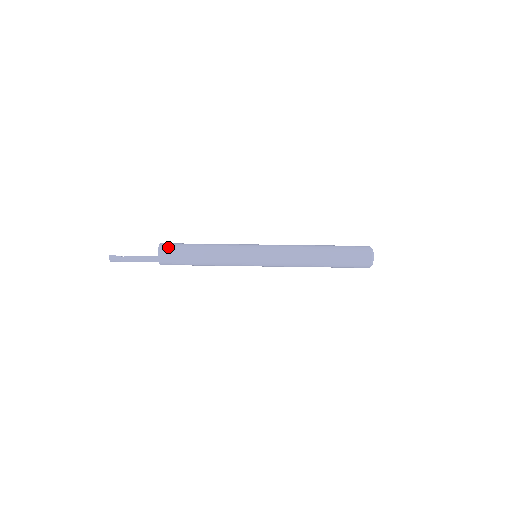
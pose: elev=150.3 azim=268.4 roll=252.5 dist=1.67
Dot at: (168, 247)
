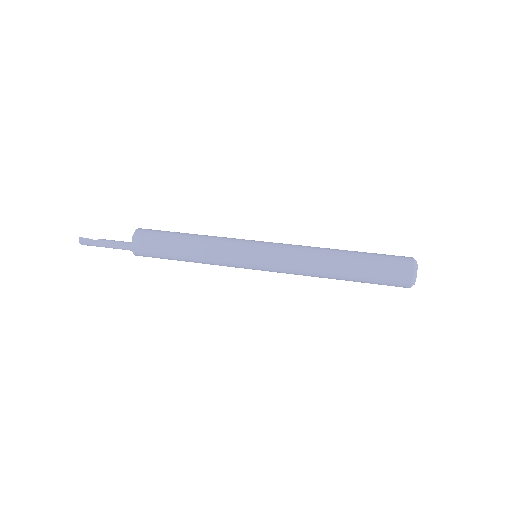
Dot at: (144, 235)
